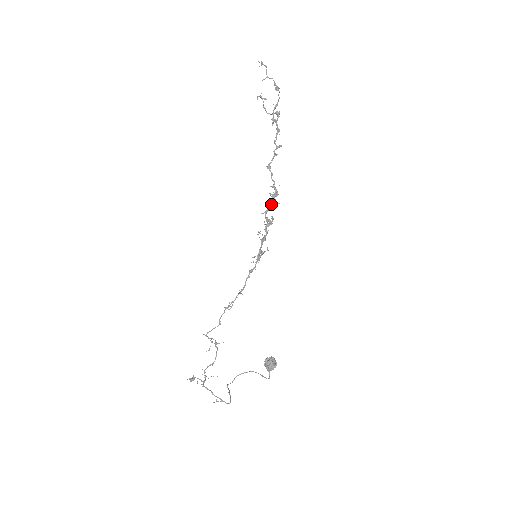
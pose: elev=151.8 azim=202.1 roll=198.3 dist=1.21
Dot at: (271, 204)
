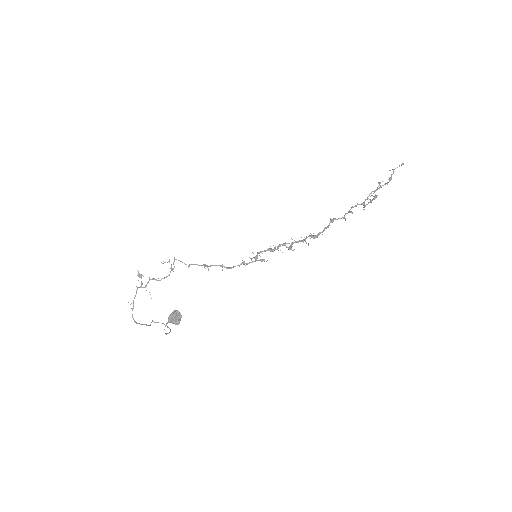
Dot at: (304, 239)
